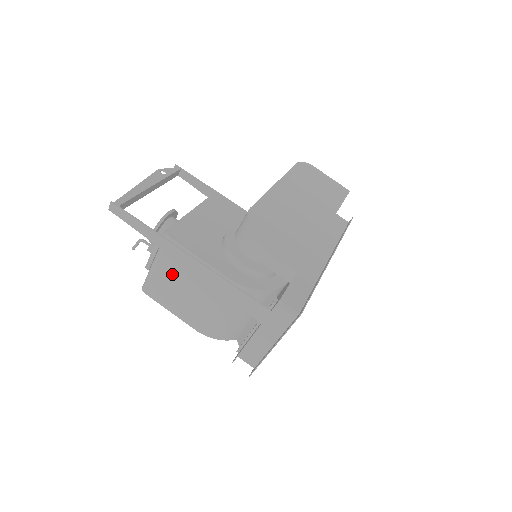
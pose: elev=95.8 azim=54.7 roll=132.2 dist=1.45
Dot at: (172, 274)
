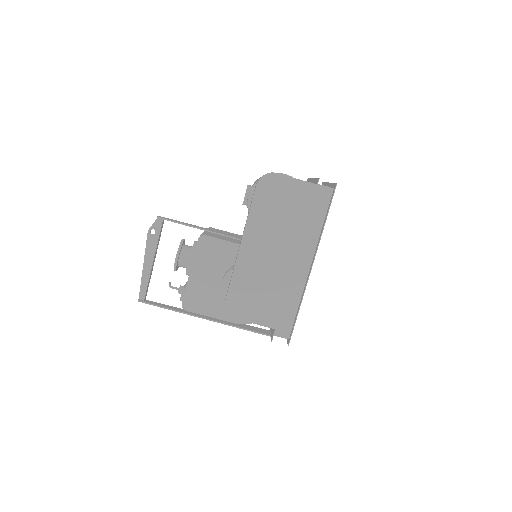
Dot at: occluded
